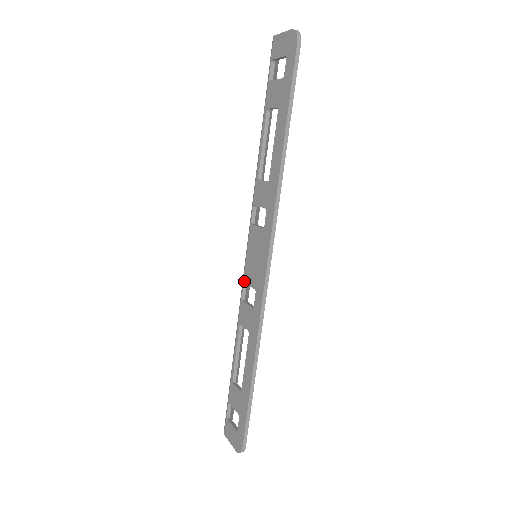
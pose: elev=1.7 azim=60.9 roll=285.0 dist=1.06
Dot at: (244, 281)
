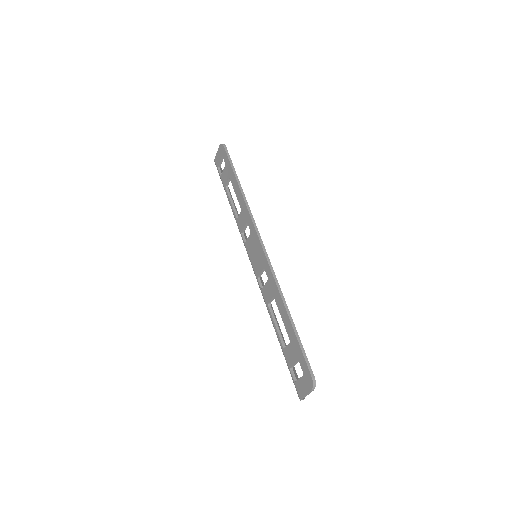
Dot at: (257, 277)
